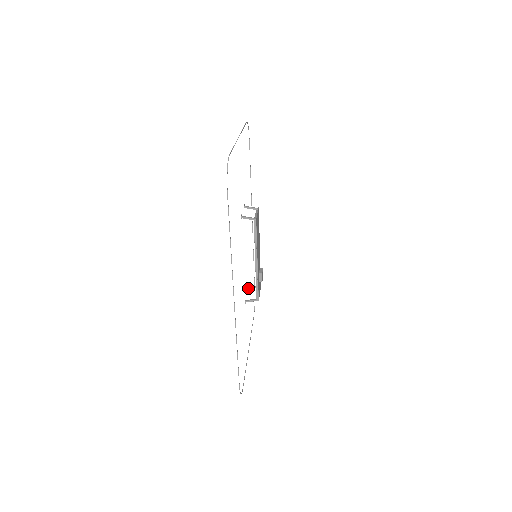
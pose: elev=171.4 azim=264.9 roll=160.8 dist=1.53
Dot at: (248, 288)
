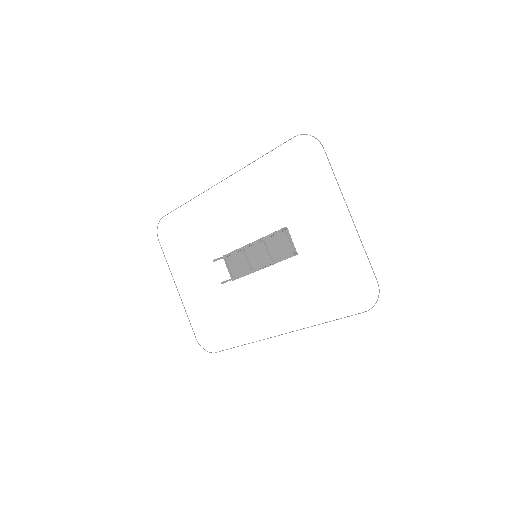
Dot at: occluded
